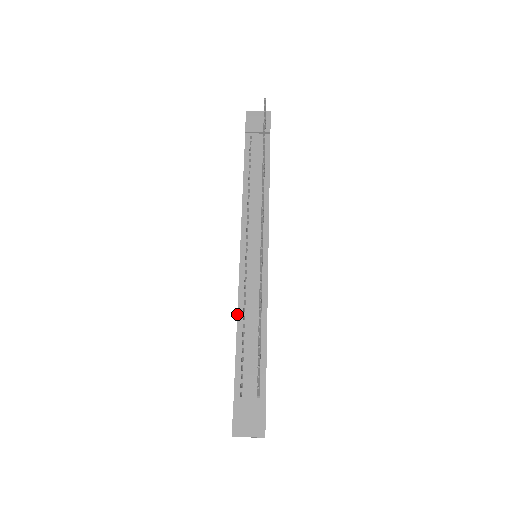
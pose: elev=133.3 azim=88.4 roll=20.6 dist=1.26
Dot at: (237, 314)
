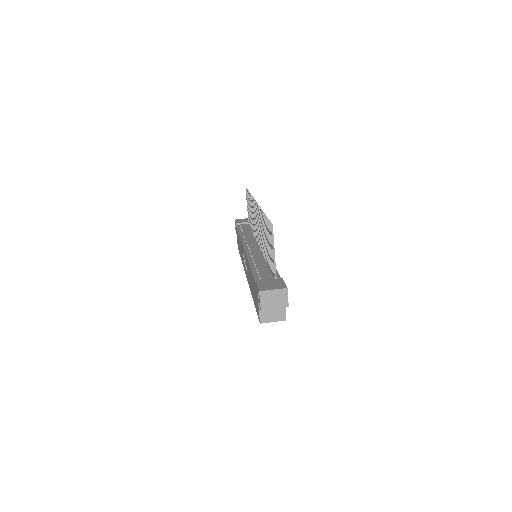
Dot at: (248, 262)
